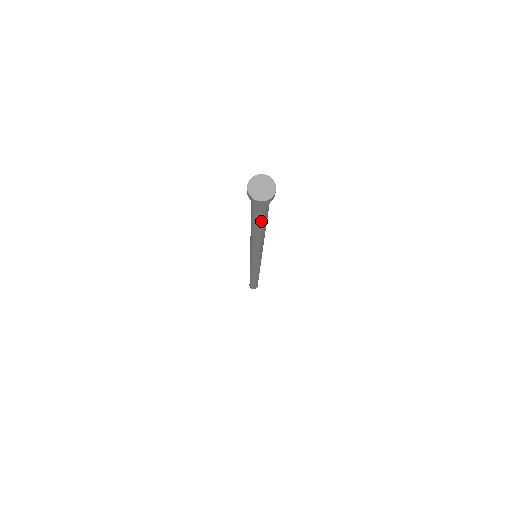
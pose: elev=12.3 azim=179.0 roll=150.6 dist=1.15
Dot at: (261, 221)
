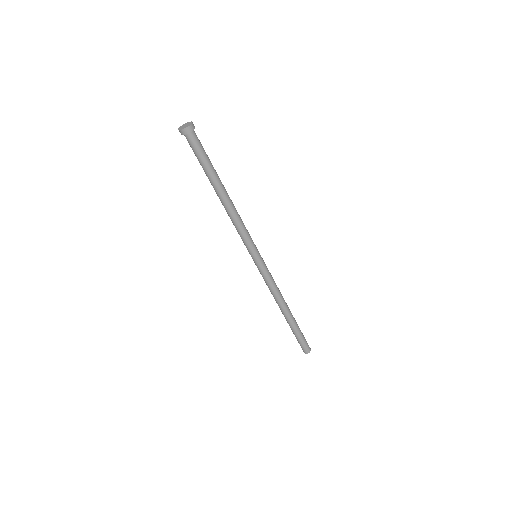
Dot at: (207, 167)
